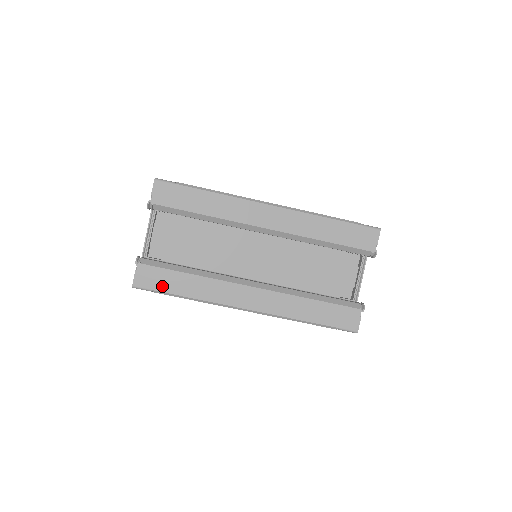
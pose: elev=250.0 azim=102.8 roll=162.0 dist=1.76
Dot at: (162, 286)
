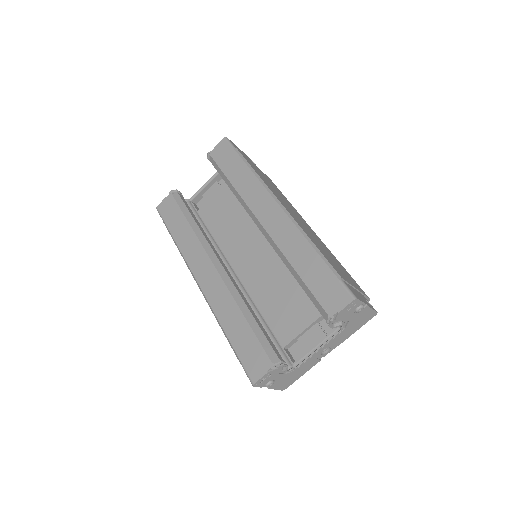
Dot at: (169, 220)
